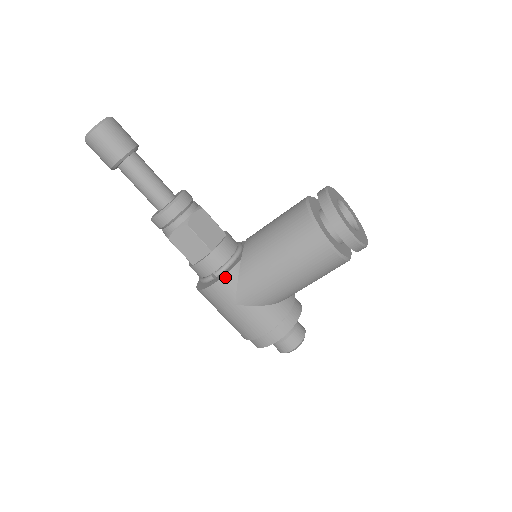
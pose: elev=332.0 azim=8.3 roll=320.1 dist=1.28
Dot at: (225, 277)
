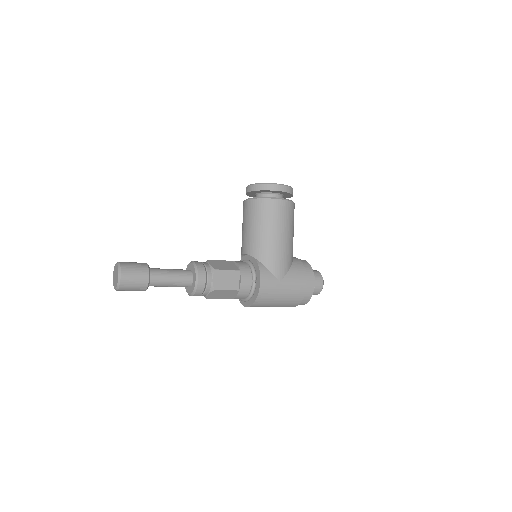
Dot at: (261, 273)
